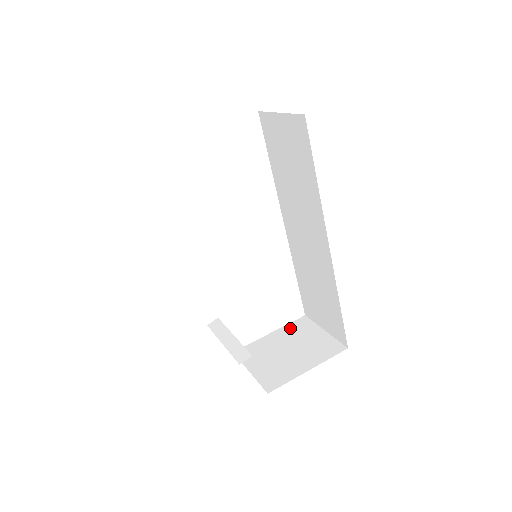
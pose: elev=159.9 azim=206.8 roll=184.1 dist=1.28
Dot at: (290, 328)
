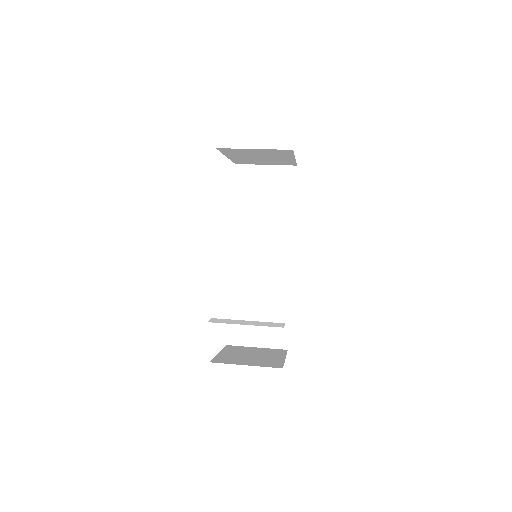
Dot at: (229, 349)
